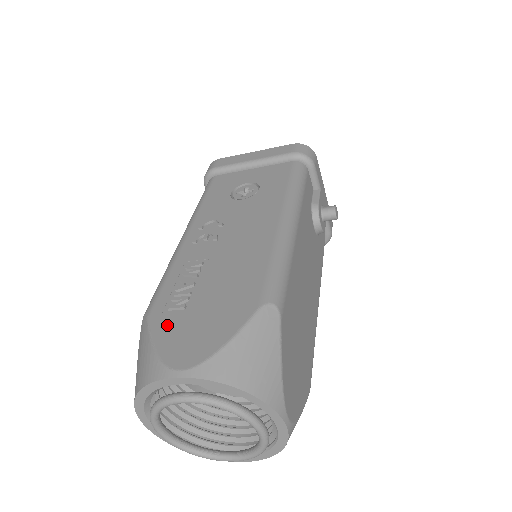
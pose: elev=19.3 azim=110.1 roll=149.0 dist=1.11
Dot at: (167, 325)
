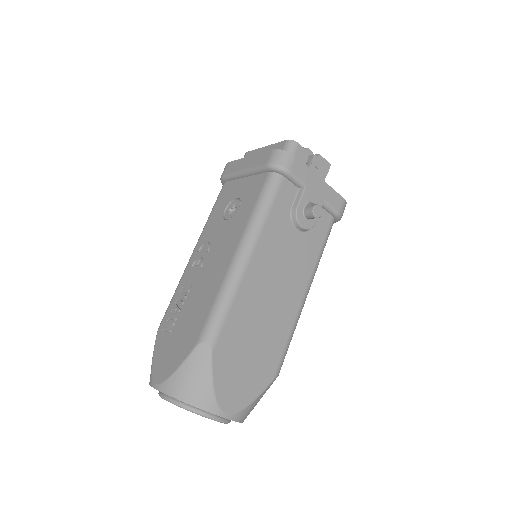
Dot at: (161, 344)
